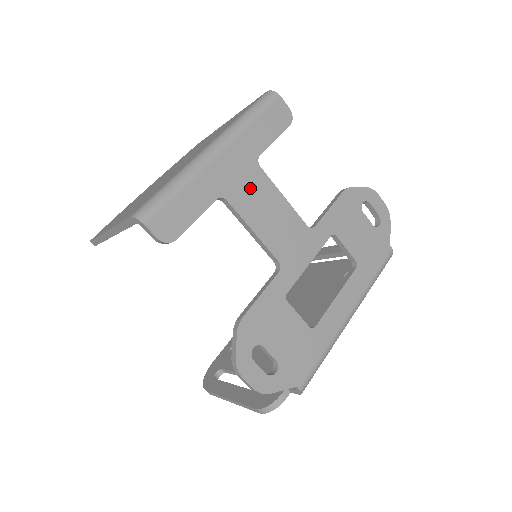
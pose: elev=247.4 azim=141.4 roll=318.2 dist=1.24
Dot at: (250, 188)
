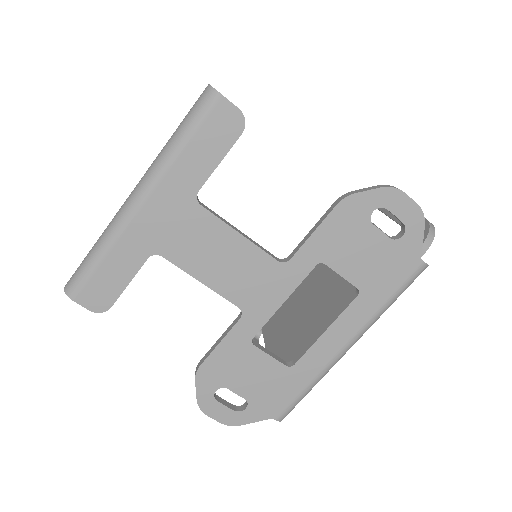
Dot at: (190, 235)
